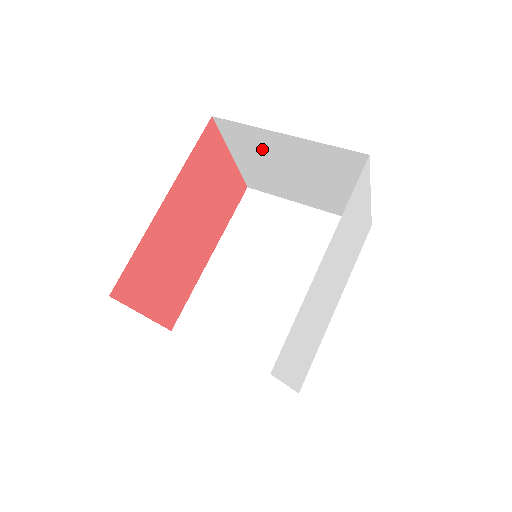
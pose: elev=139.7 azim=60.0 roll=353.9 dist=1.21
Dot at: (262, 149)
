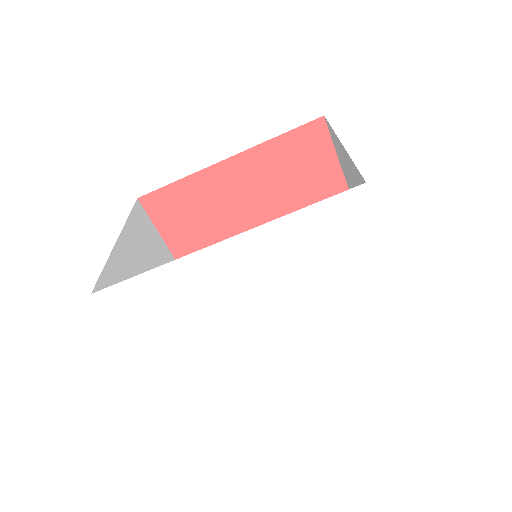
Dot at: (346, 168)
